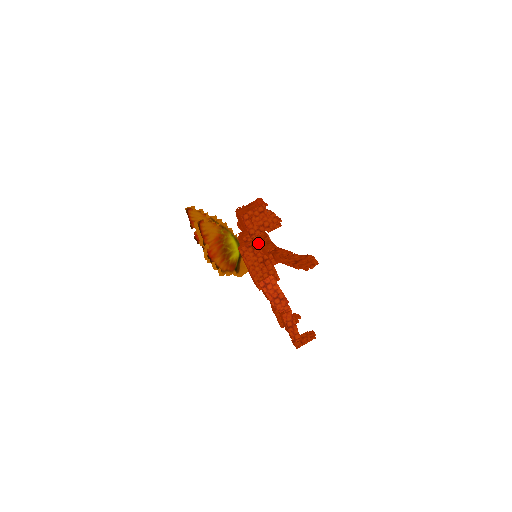
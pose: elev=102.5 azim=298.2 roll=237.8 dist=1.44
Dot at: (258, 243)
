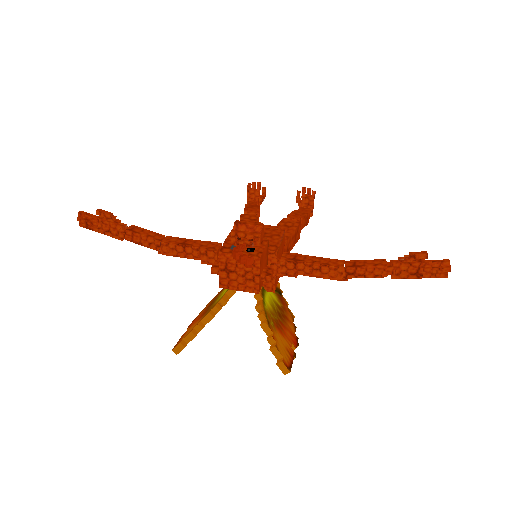
Dot at: (297, 275)
